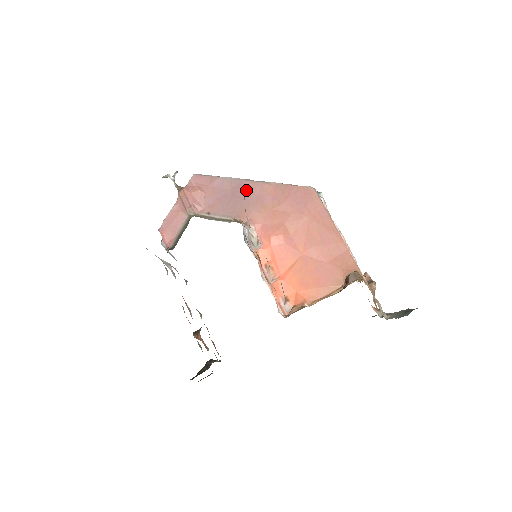
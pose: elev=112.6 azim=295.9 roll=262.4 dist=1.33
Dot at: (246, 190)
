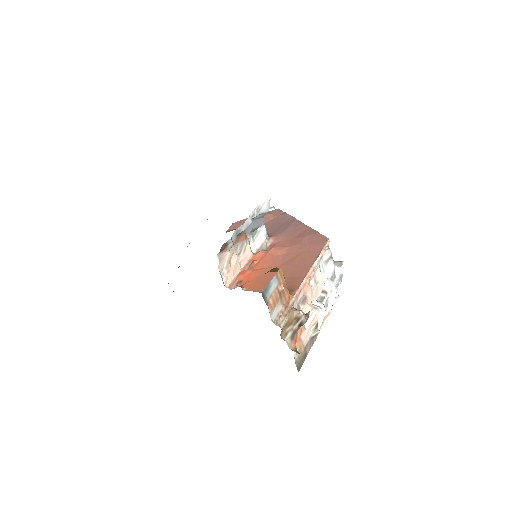
Dot at: (292, 224)
